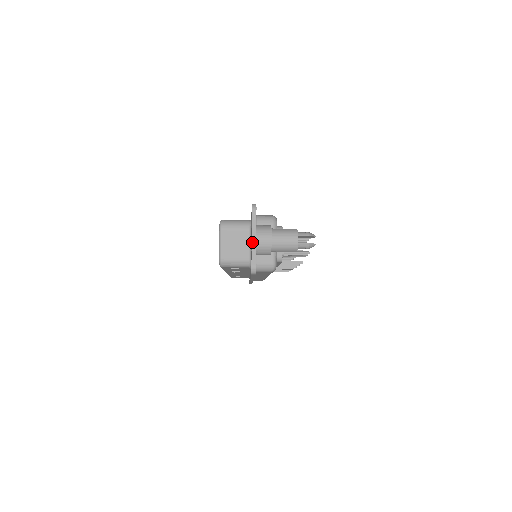
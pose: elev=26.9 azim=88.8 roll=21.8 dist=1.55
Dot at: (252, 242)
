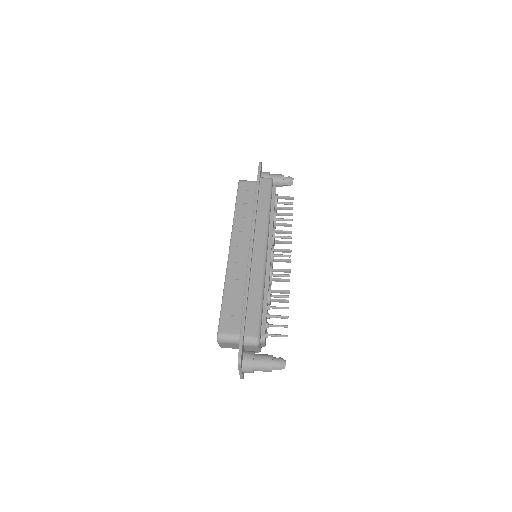
Dot at: (239, 373)
